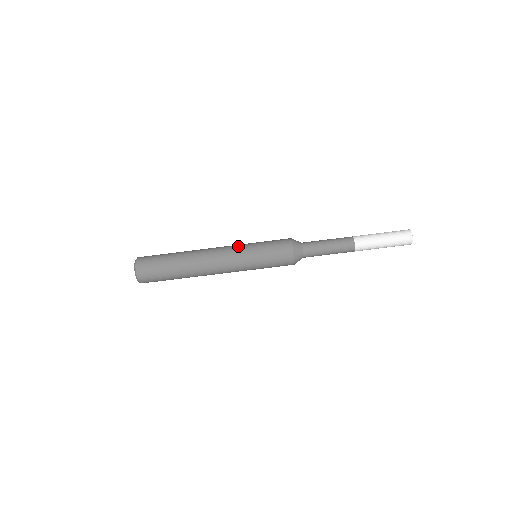
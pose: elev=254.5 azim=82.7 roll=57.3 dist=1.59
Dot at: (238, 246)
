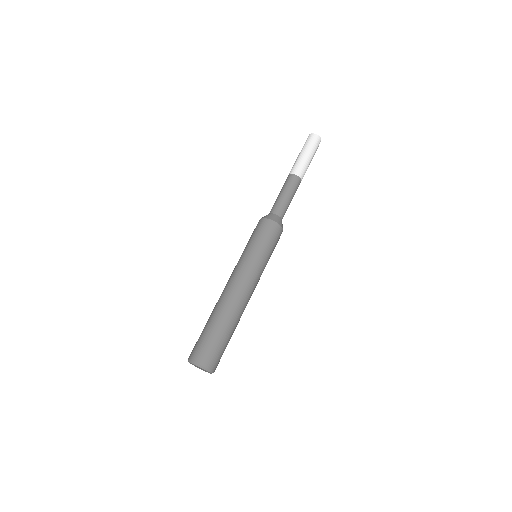
Dot at: (241, 263)
